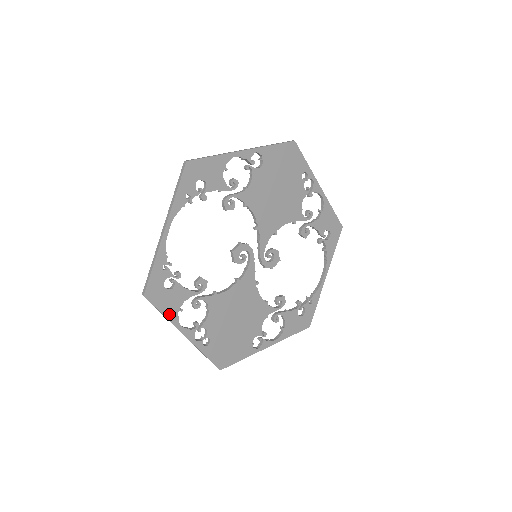
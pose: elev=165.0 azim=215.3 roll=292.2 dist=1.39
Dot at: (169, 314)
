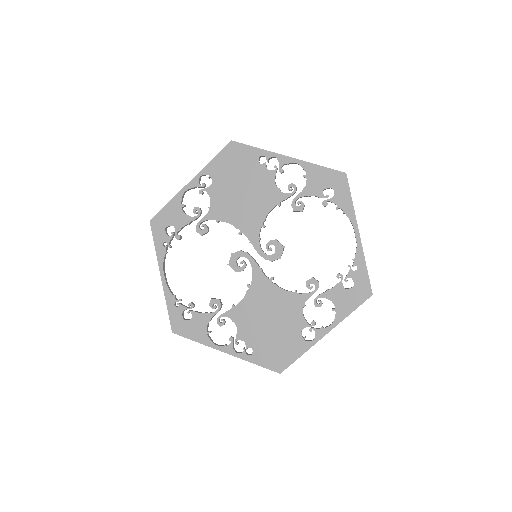
Dot at: (200, 339)
